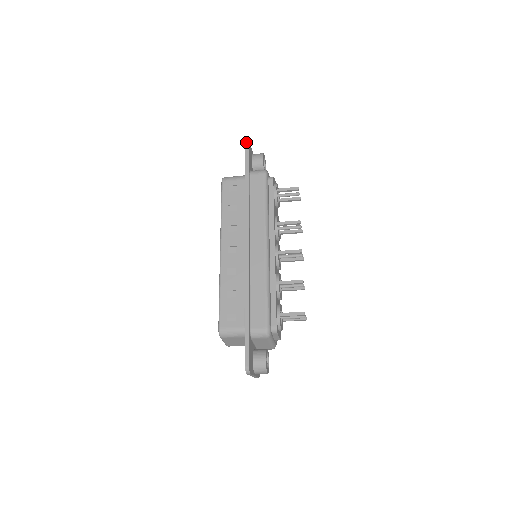
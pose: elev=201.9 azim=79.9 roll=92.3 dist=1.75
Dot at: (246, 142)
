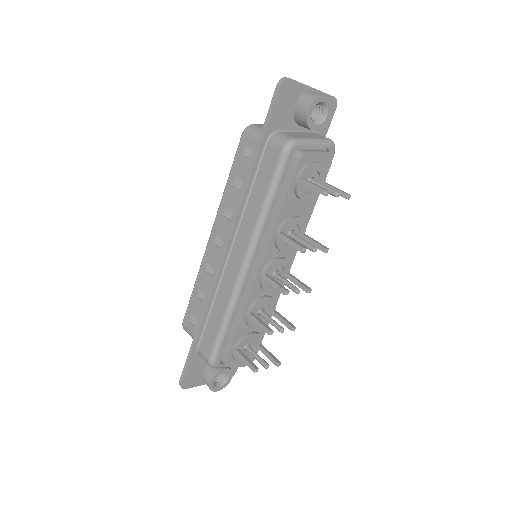
Dot at: (281, 78)
